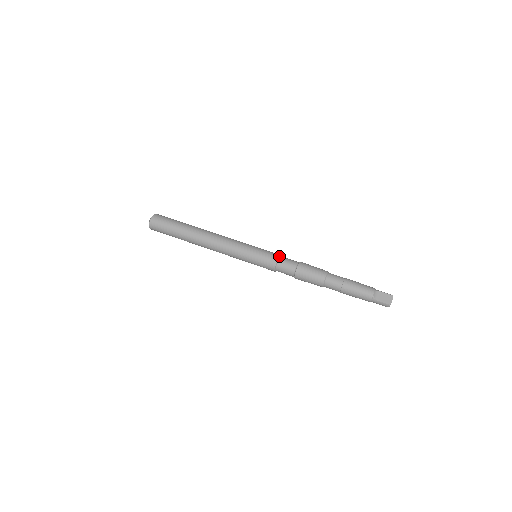
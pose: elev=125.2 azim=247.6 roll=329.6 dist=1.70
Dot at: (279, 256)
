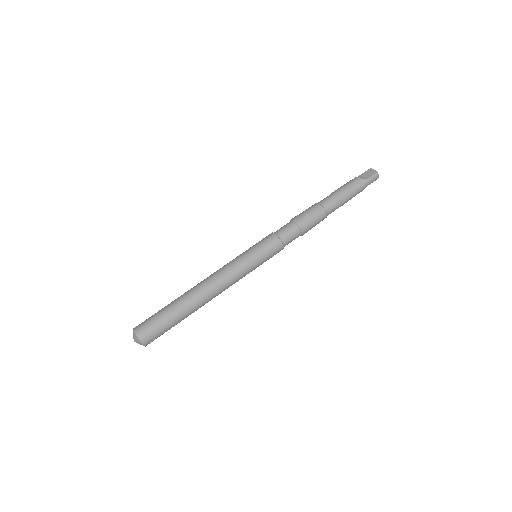
Dot at: (272, 233)
